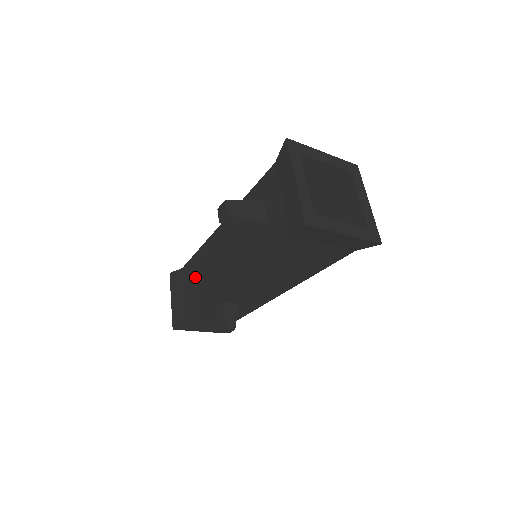
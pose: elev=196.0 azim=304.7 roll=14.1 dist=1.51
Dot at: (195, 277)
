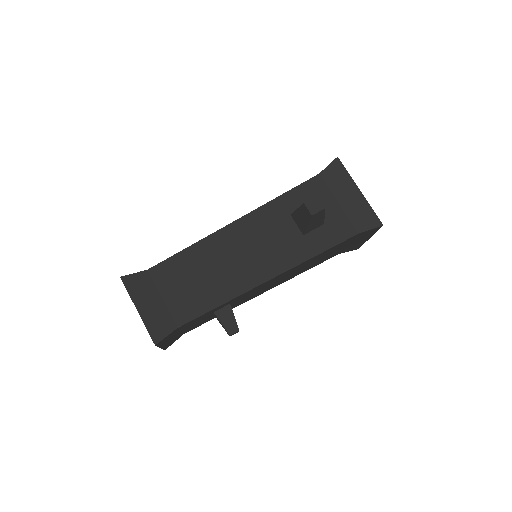
Dot at: (190, 278)
